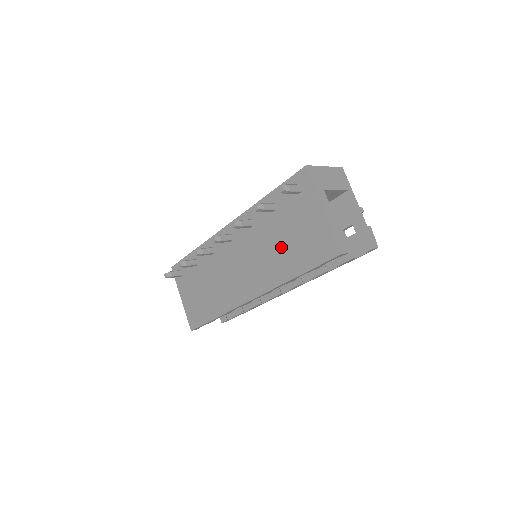
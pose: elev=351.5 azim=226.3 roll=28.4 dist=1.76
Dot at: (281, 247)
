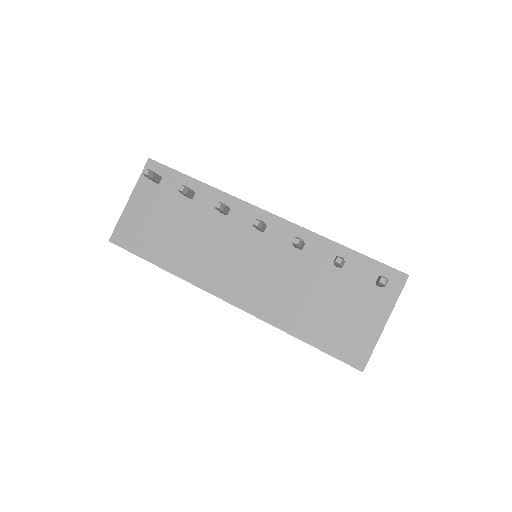
Dot at: (310, 300)
